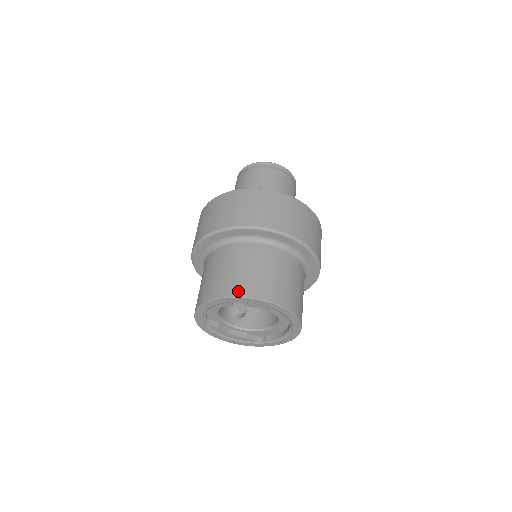
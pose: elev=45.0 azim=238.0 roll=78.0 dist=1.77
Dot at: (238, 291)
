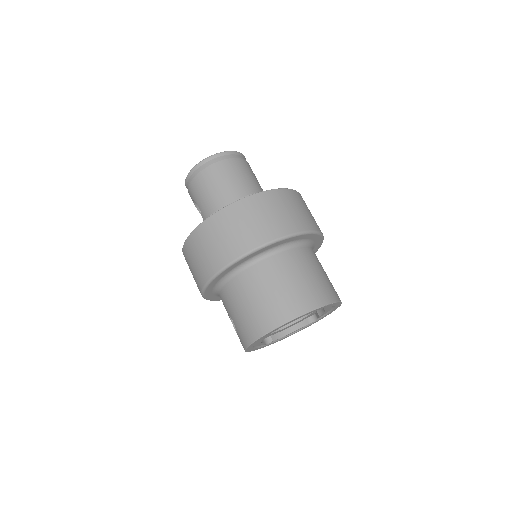
Dot at: (332, 296)
